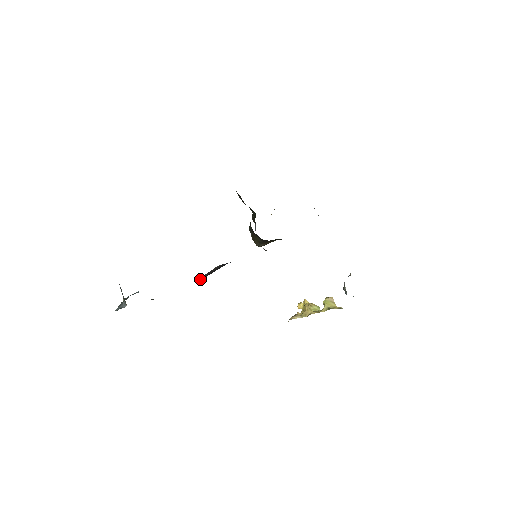
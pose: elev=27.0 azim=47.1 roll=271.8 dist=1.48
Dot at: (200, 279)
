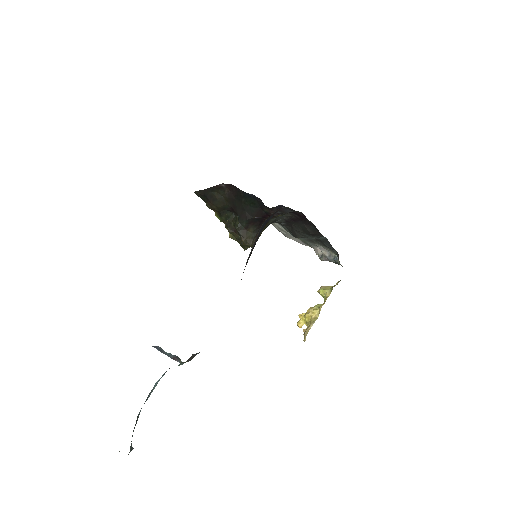
Dot at: occluded
